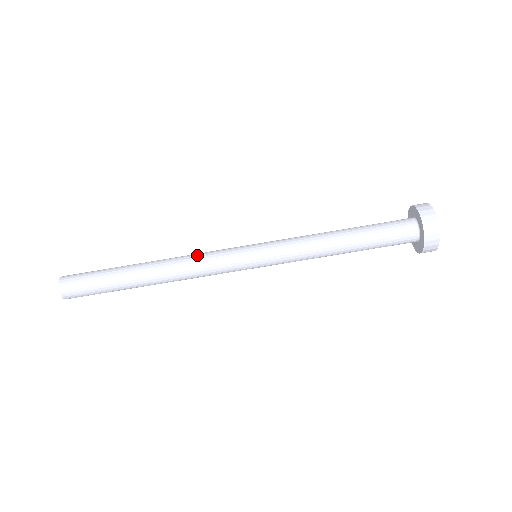
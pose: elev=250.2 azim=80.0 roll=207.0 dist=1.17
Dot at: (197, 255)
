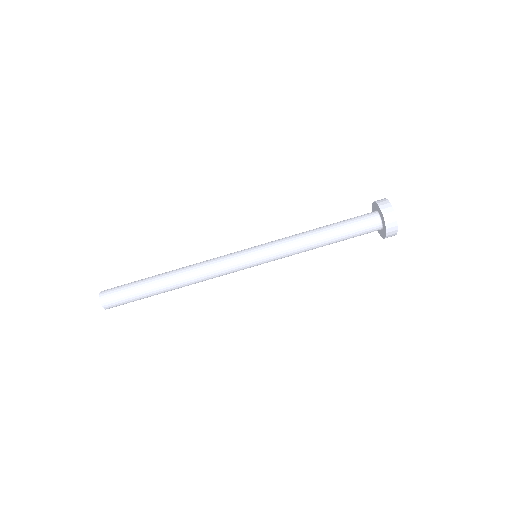
Dot at: (209, 262)
